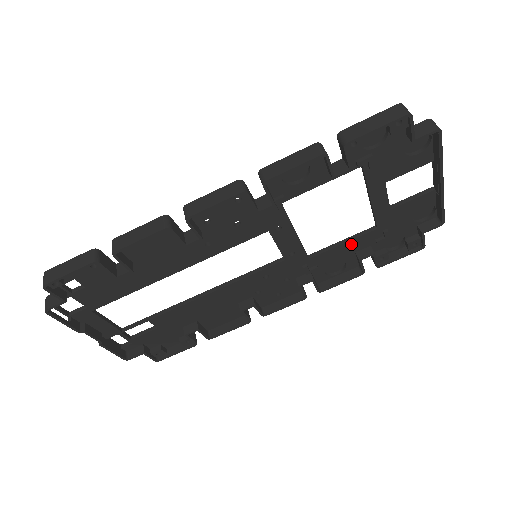
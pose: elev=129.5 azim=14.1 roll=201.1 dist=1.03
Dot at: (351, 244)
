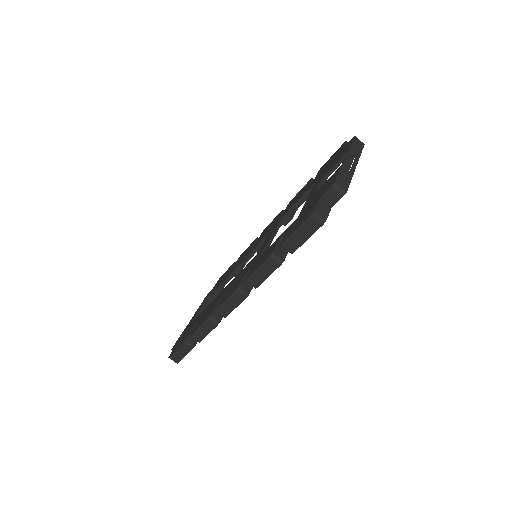
Dot at: (305, 196)
